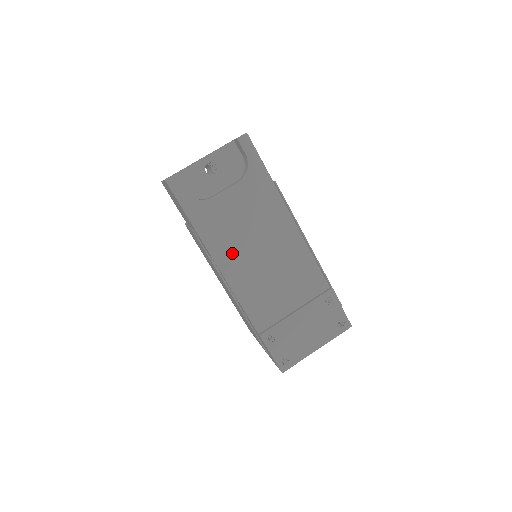
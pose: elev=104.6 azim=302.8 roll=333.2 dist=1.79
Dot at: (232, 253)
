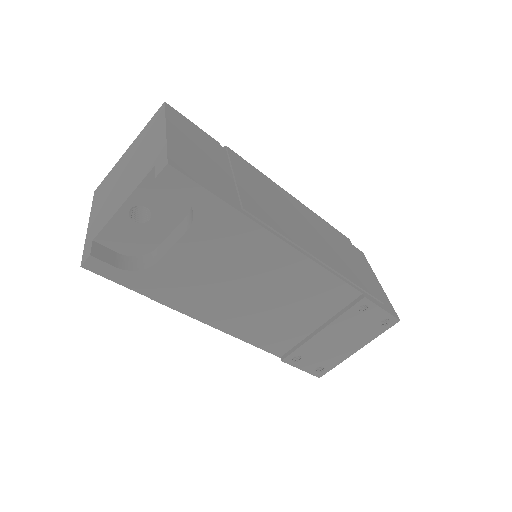
Dot at: (215, 305)
